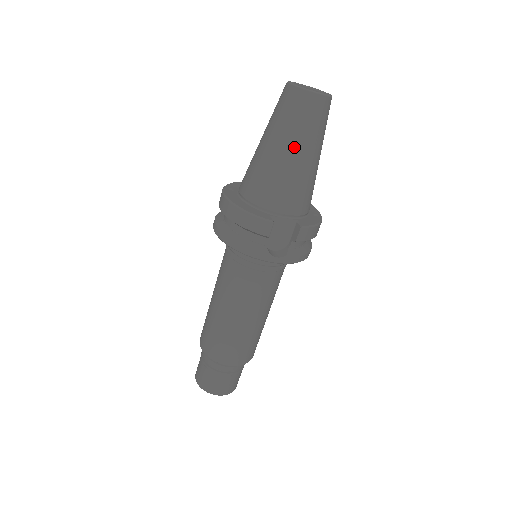
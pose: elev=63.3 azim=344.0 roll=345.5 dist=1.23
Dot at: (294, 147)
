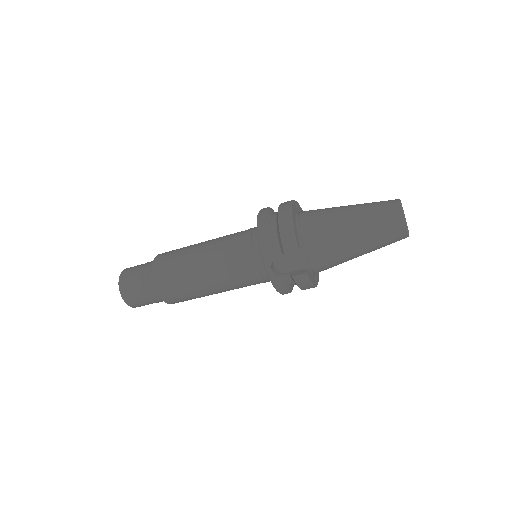
Dot at: (360, 232)
